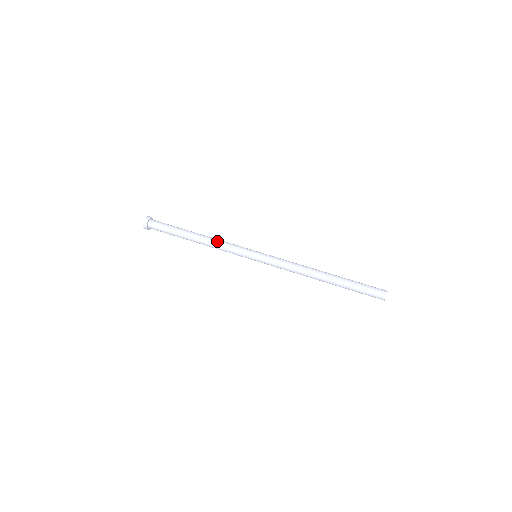
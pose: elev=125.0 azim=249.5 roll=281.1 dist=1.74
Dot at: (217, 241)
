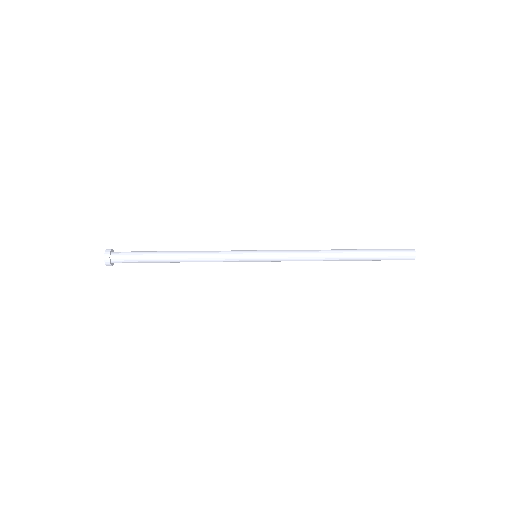
Dot at: (205, 261)
